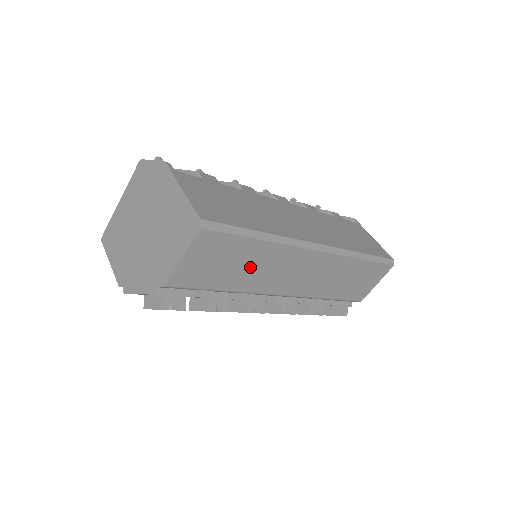
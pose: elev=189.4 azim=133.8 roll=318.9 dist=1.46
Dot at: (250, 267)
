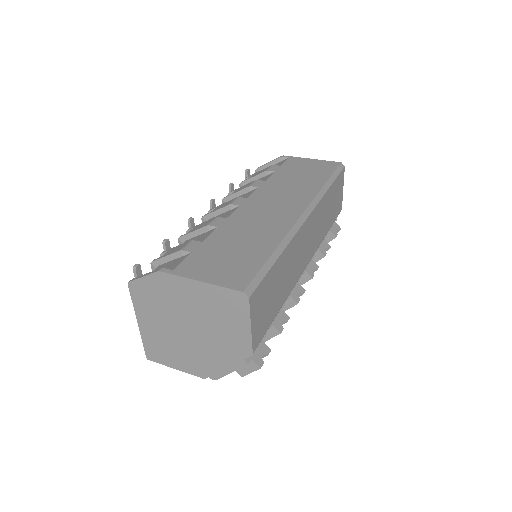
Dot at: (283, 278)
